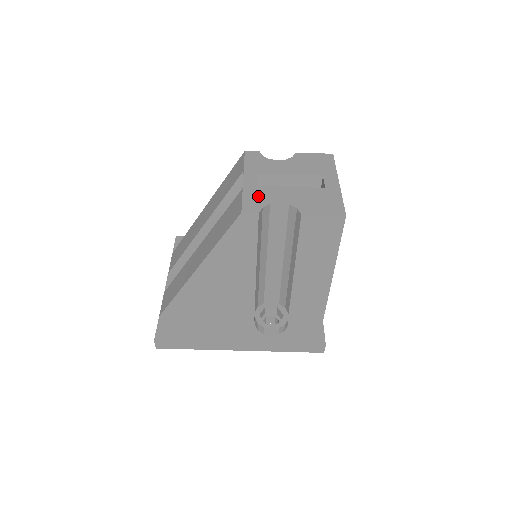
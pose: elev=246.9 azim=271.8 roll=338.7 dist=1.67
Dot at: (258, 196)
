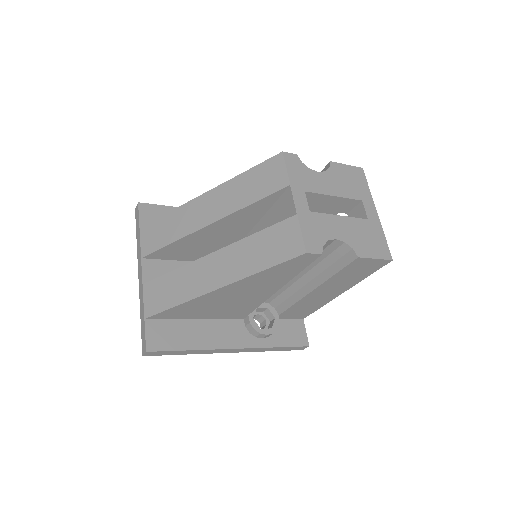
Dot at: (315, 228)
